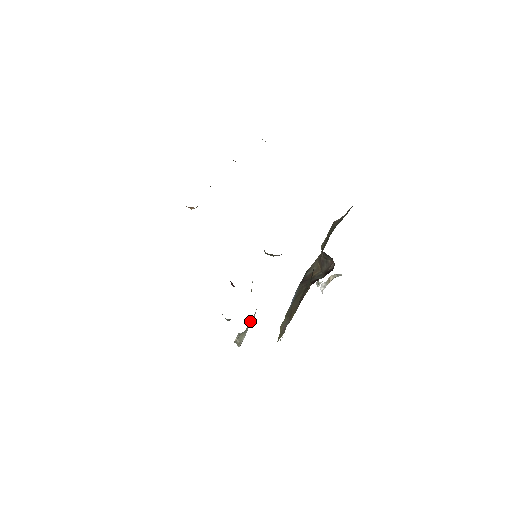
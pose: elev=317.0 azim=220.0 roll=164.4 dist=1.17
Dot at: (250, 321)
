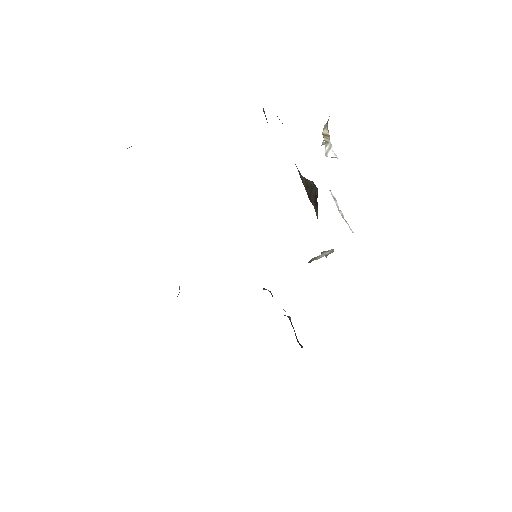
Dot at: occluded
